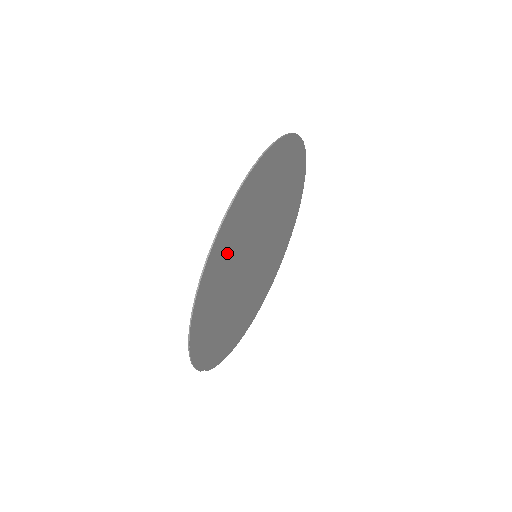
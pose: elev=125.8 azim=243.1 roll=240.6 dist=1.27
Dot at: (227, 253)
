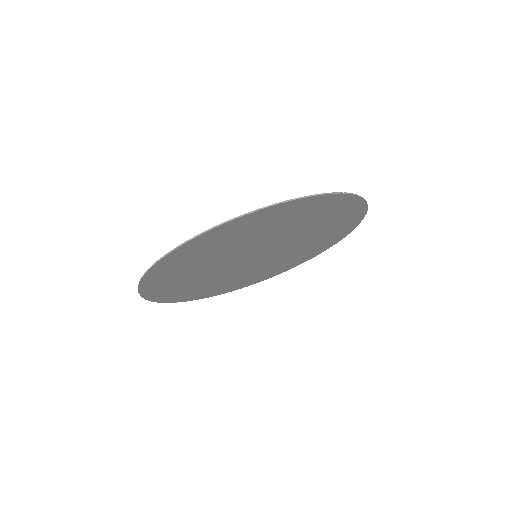
Dot at: (194, 258)
